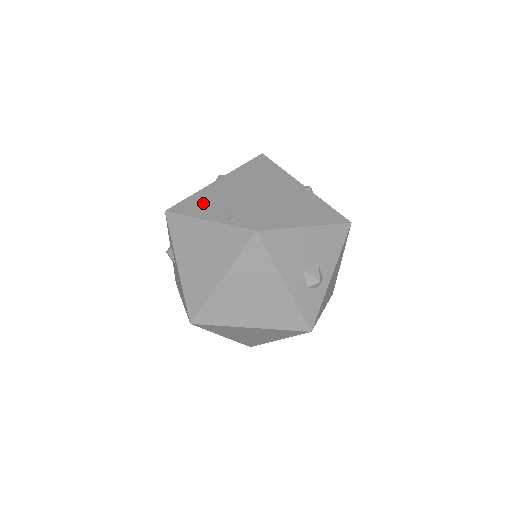
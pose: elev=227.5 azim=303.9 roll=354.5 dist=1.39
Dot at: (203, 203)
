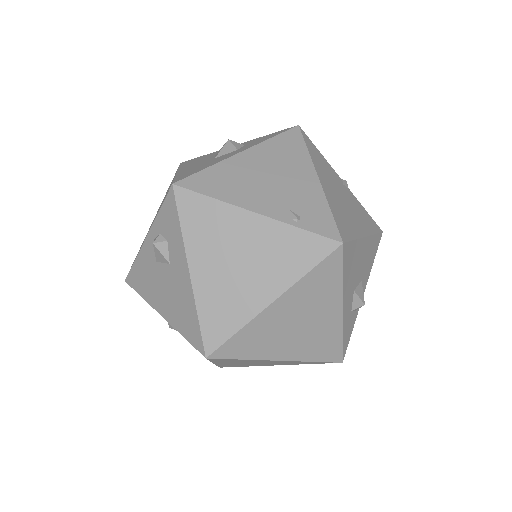
Dot at: (237, 183)
